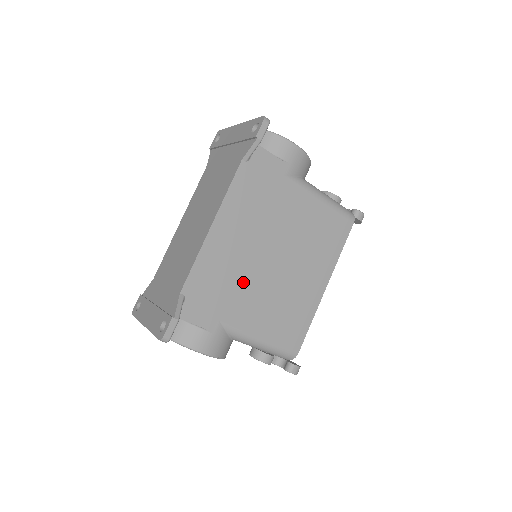
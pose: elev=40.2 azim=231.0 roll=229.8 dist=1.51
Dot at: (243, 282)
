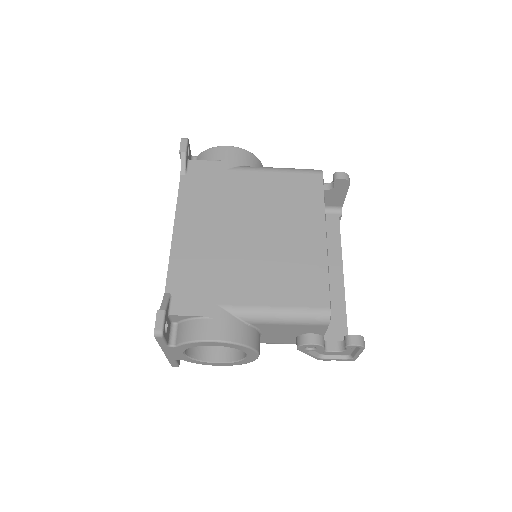
Dot at: (226, 263)
